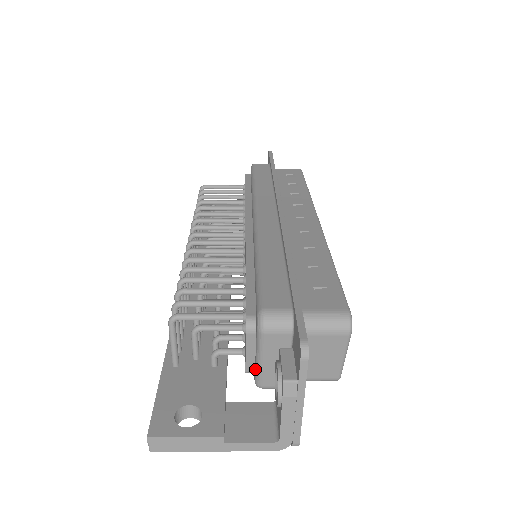
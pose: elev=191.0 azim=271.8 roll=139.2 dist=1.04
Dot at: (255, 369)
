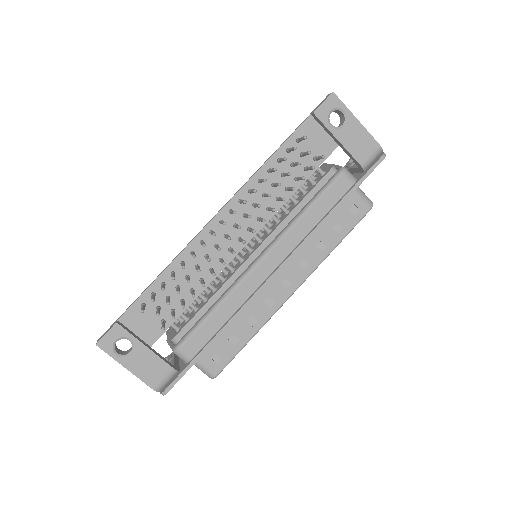
Dot at: (337, 167)
